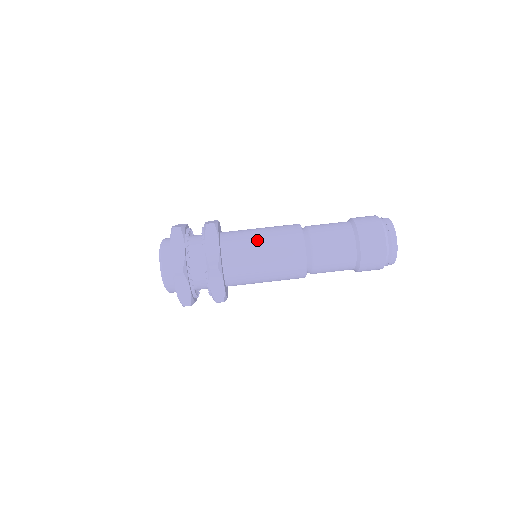
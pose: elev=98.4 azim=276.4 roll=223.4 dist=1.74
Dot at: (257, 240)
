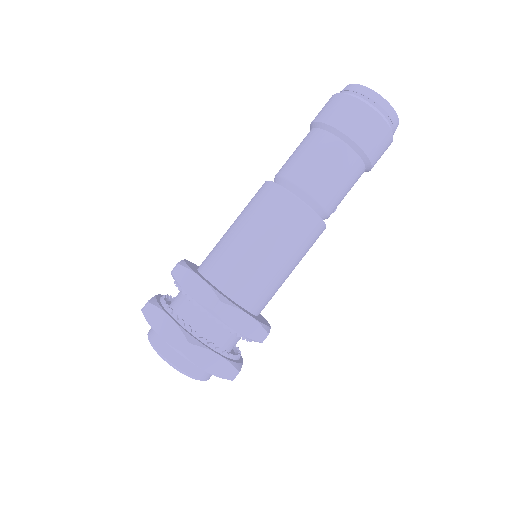
Dot at: (270, 261)
